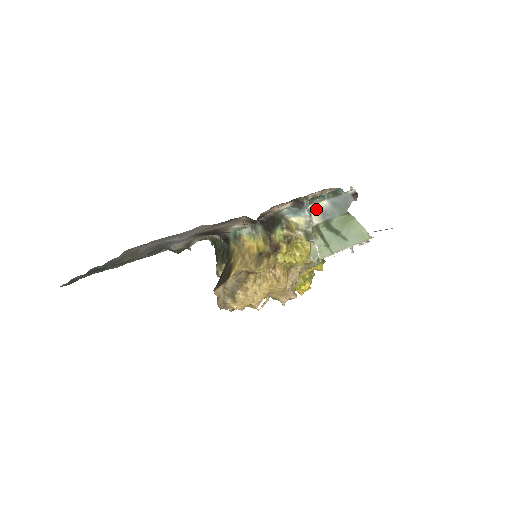
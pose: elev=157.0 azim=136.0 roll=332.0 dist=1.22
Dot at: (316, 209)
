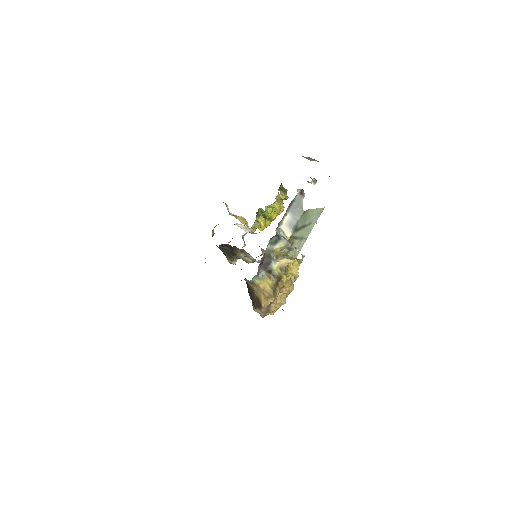
Dot at: (284, 225)
